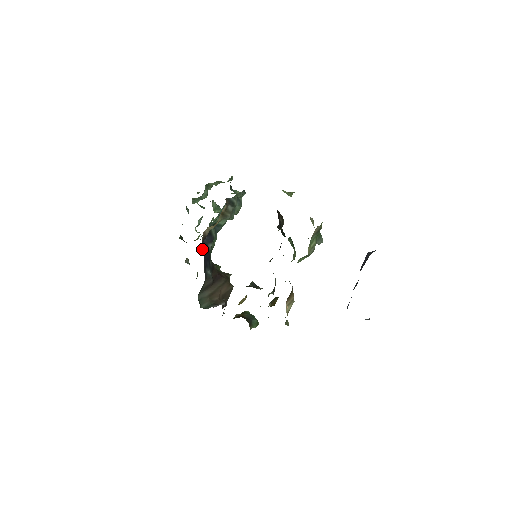
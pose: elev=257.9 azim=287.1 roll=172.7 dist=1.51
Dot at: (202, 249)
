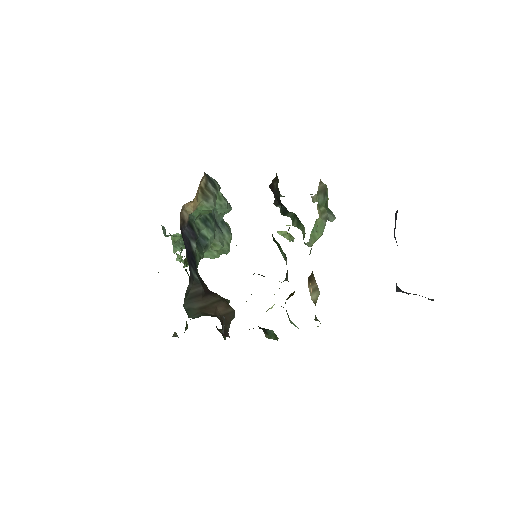
Dot at: (187, 273)
